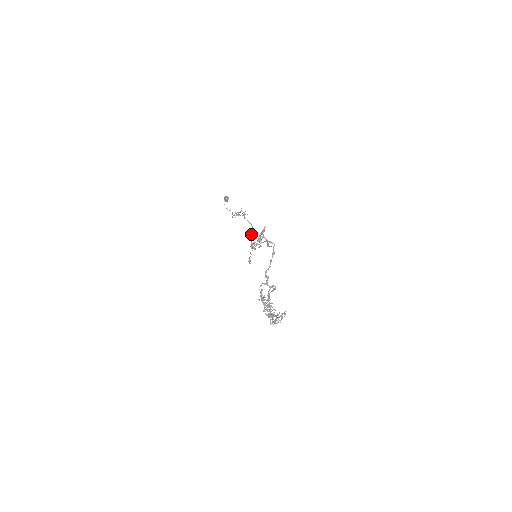
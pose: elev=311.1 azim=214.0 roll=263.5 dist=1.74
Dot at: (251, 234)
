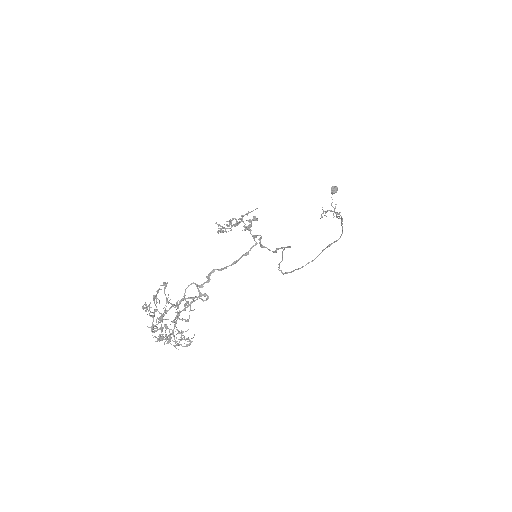
Dot at: (329, 245)
